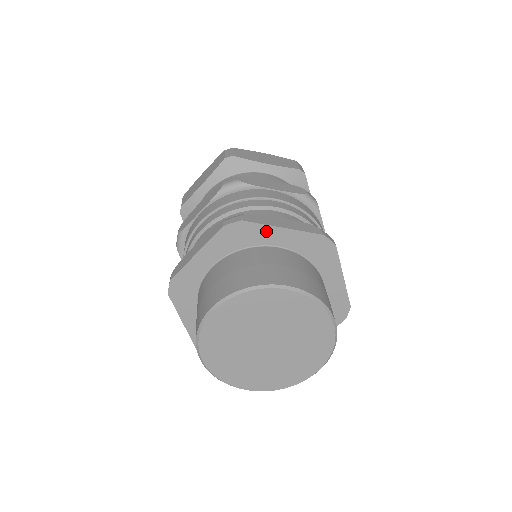
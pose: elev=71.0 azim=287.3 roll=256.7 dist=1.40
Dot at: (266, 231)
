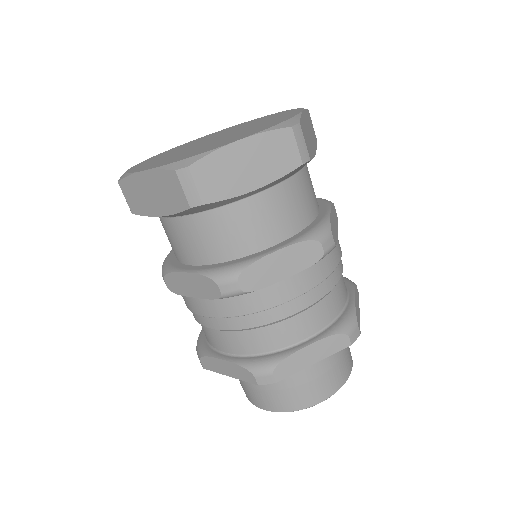
Dot at: occluded
